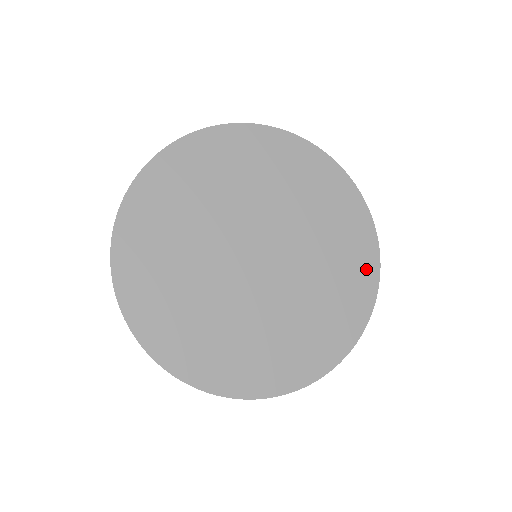
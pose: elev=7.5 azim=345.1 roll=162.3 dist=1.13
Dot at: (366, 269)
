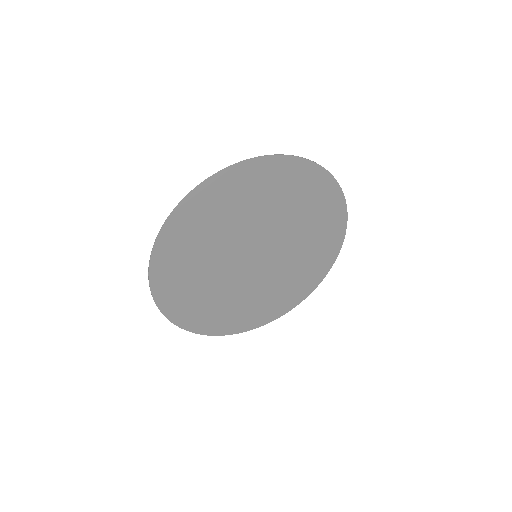
Dot at: (312, 282)
